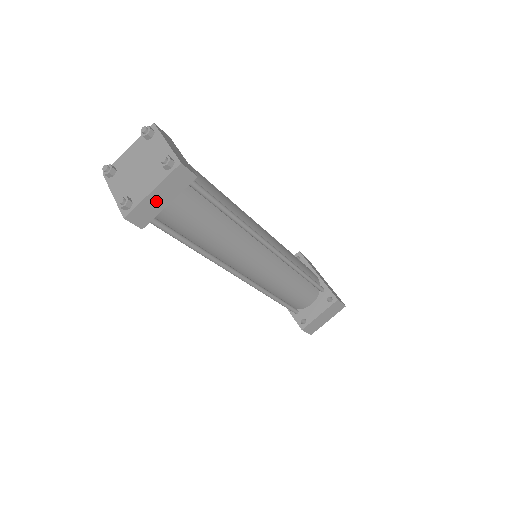
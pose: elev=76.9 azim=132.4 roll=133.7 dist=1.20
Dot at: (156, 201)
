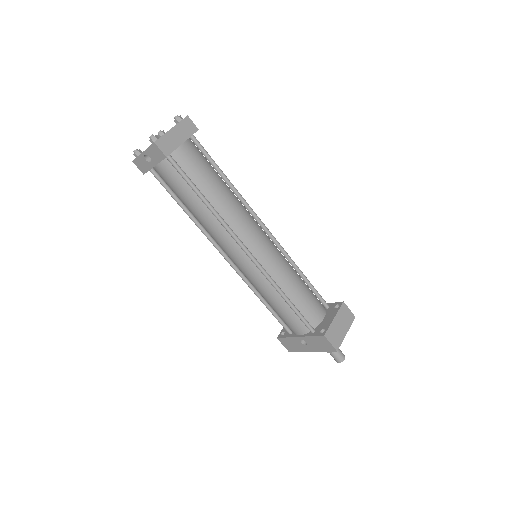
Dot at: (174, 138)
